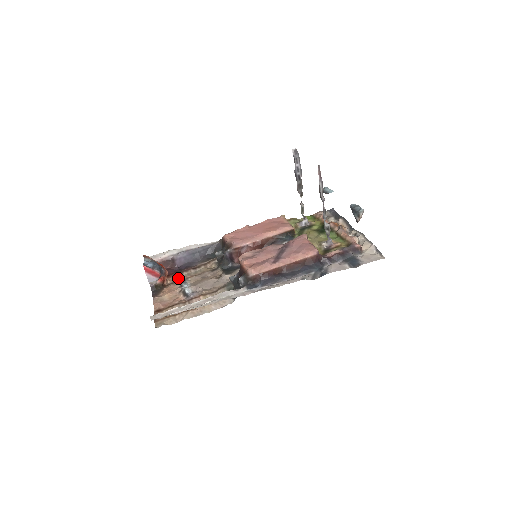
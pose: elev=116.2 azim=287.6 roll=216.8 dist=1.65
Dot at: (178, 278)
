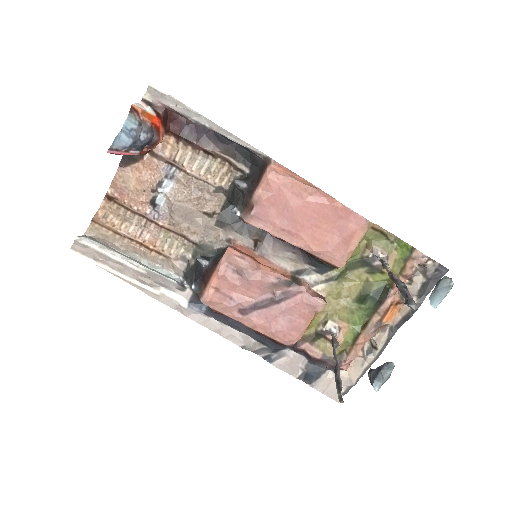
Dot at: (174, 151)
